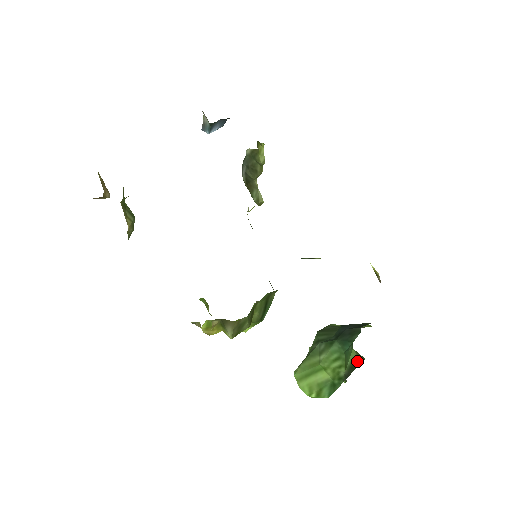
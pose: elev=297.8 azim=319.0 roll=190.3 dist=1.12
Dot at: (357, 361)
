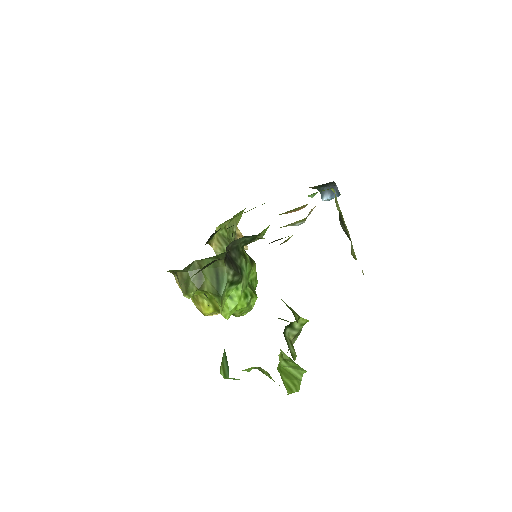
Dot at: occluded
